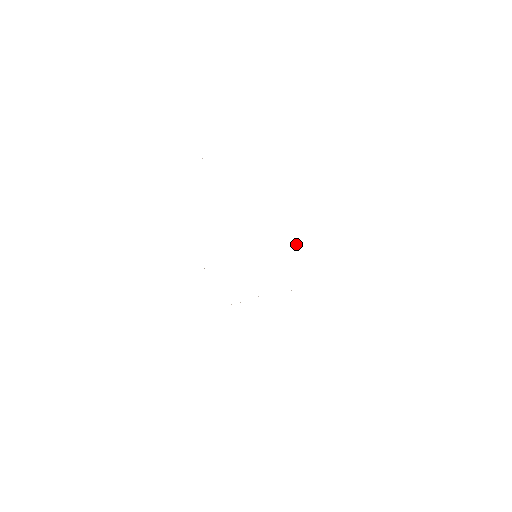
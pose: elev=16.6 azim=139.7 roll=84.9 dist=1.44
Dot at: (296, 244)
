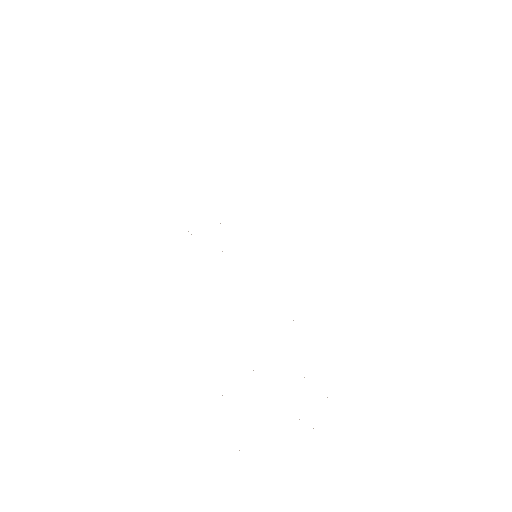
Dot at: occluded
